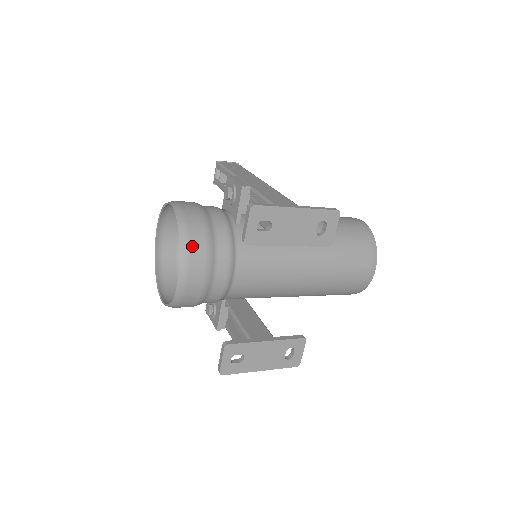
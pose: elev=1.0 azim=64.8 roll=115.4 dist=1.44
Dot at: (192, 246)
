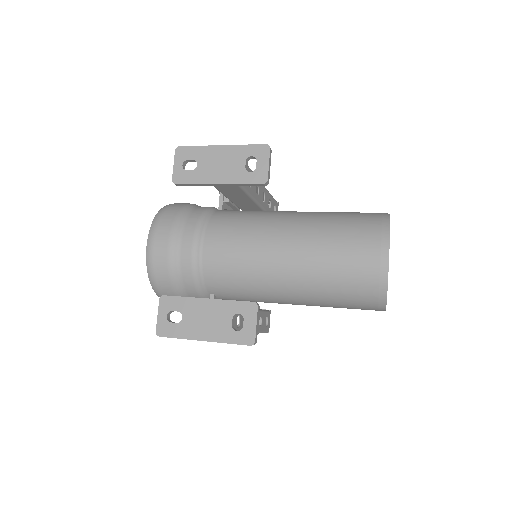
Dot at: (163, 218)
